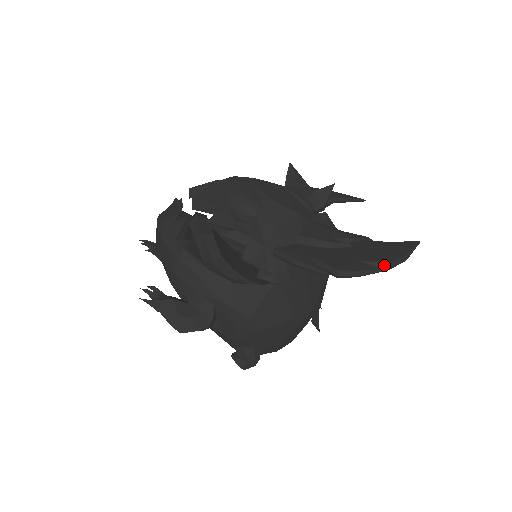
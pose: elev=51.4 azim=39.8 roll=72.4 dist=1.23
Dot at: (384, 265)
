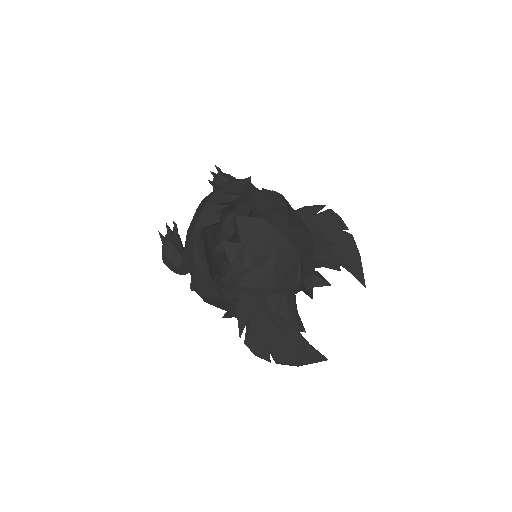
Dot at: (276, 361)
